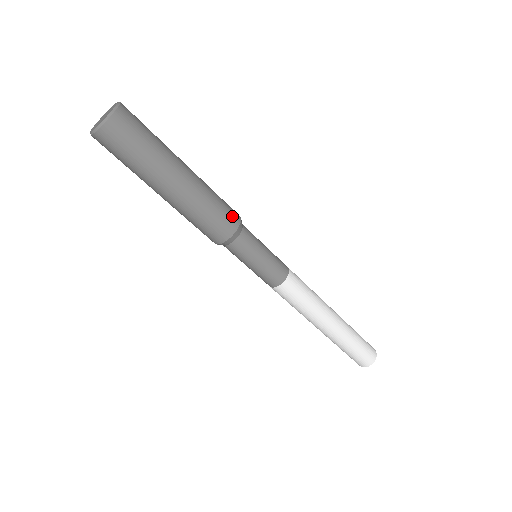
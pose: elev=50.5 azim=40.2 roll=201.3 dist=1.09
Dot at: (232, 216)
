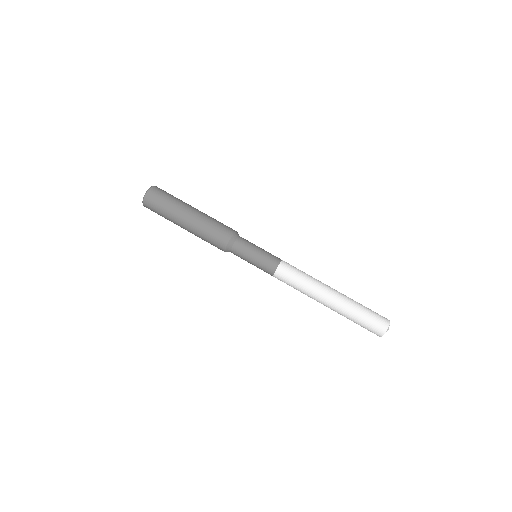
Dot at: (228, 229)
